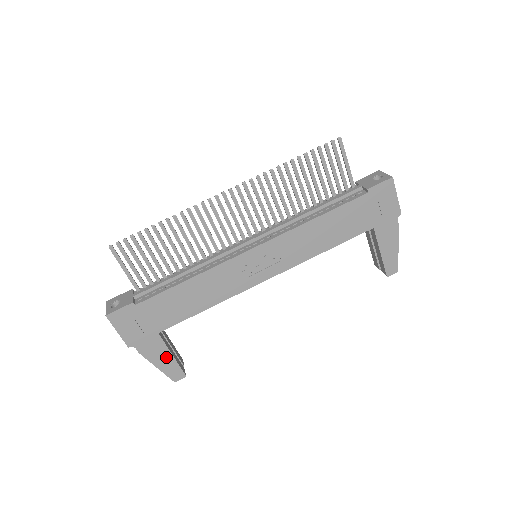
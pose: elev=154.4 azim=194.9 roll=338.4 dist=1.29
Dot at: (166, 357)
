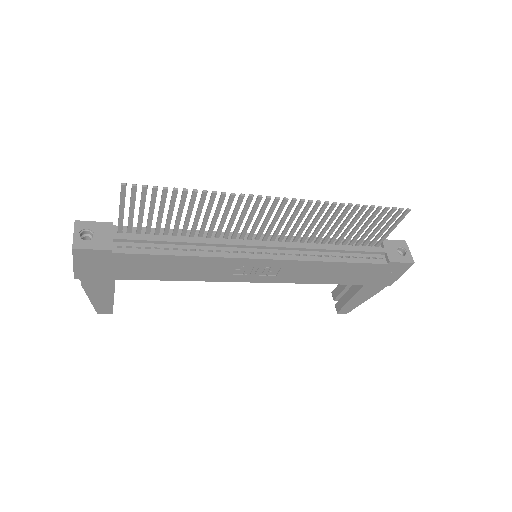
Dot at: (106, 296)
